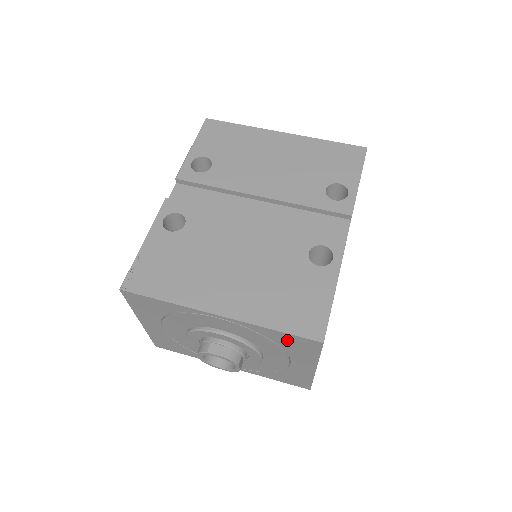
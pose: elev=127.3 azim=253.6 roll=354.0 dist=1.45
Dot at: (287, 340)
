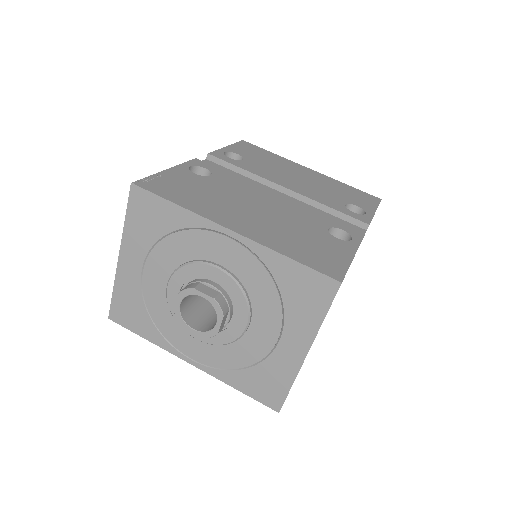
Dot at: (297, 281)
